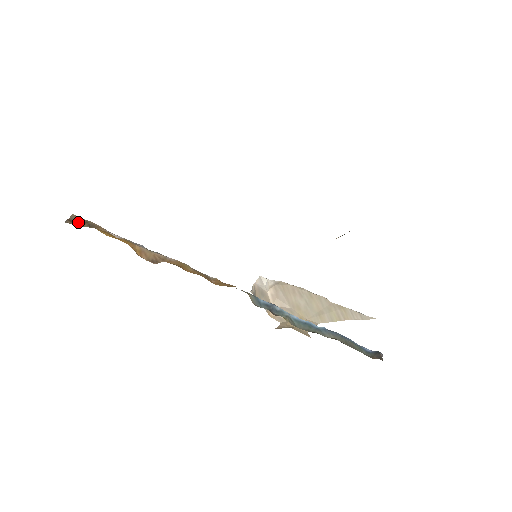
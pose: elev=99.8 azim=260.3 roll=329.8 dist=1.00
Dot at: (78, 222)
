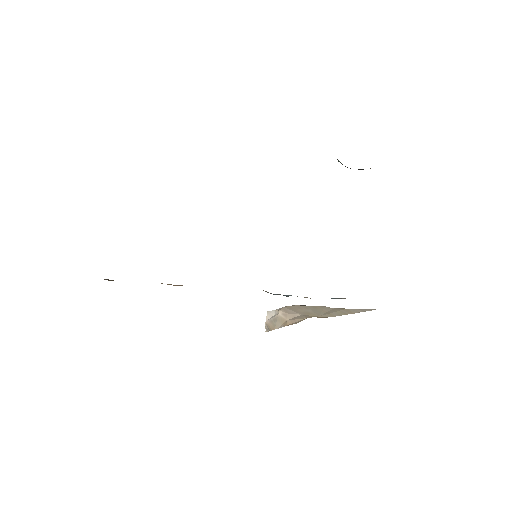
Dot at: (111, 280)
